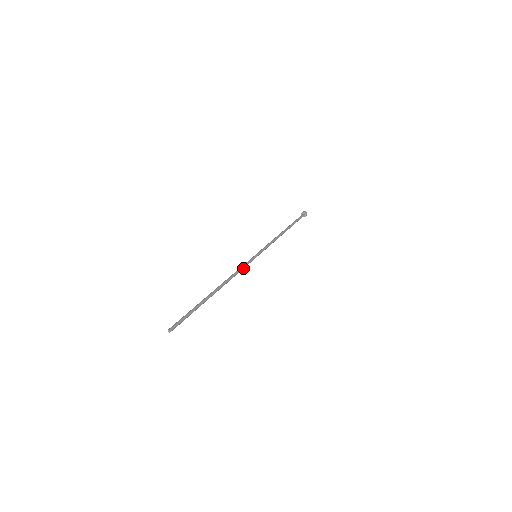
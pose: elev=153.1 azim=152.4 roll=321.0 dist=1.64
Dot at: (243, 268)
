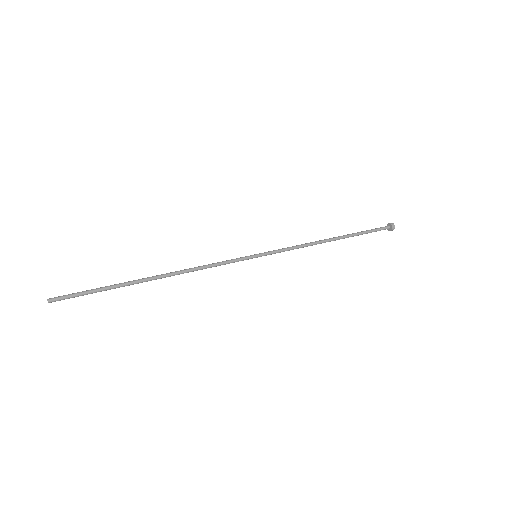
Dot at: occluded
